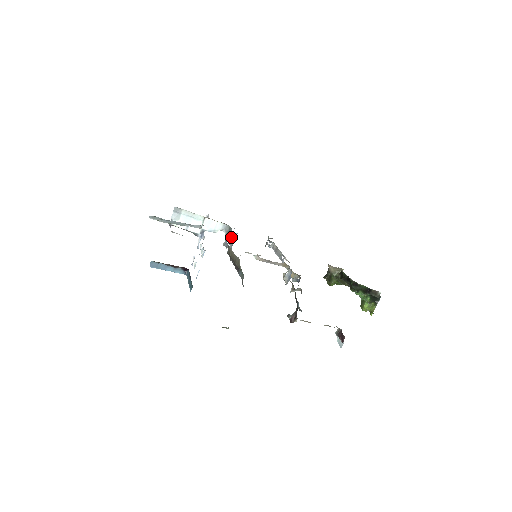
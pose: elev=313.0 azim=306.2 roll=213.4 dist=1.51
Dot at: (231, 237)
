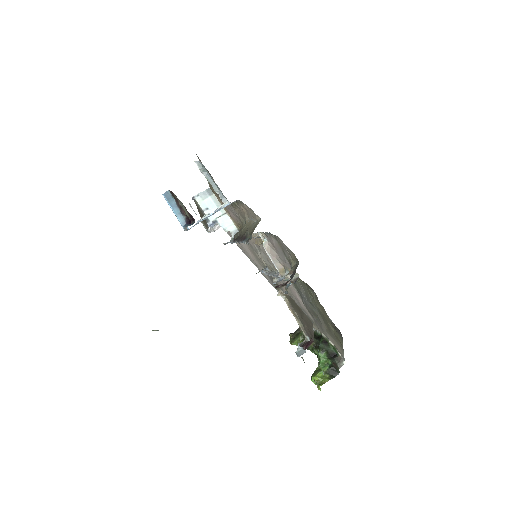
Dot at: occluded
